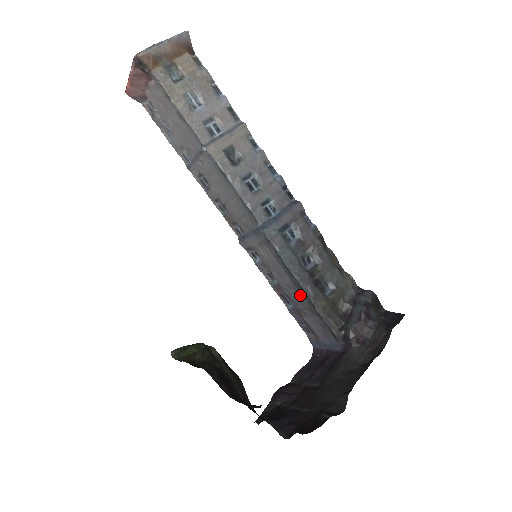
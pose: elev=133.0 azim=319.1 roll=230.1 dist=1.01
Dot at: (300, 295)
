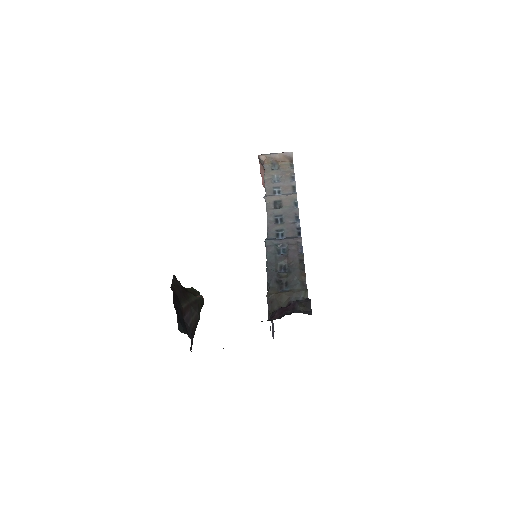
Dot at: occluded
